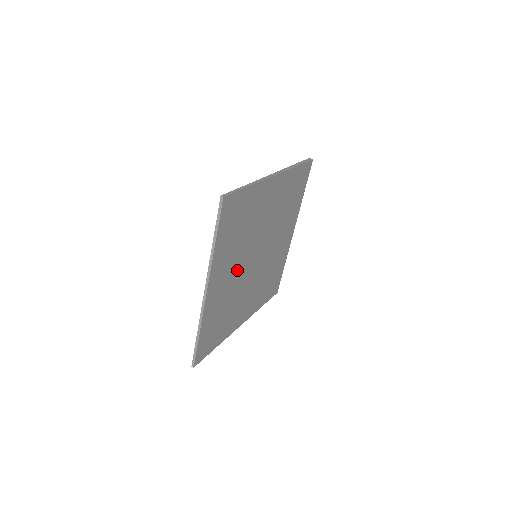
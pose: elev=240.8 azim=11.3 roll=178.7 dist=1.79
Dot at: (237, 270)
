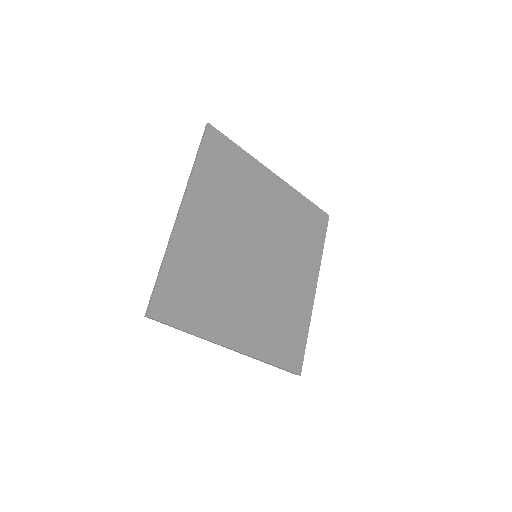
Dot at: (226, 237)
